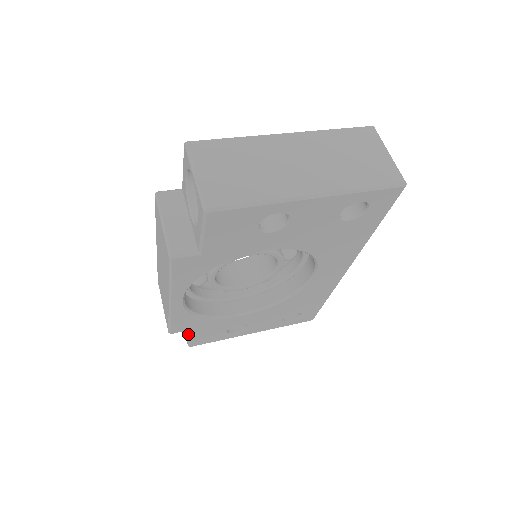
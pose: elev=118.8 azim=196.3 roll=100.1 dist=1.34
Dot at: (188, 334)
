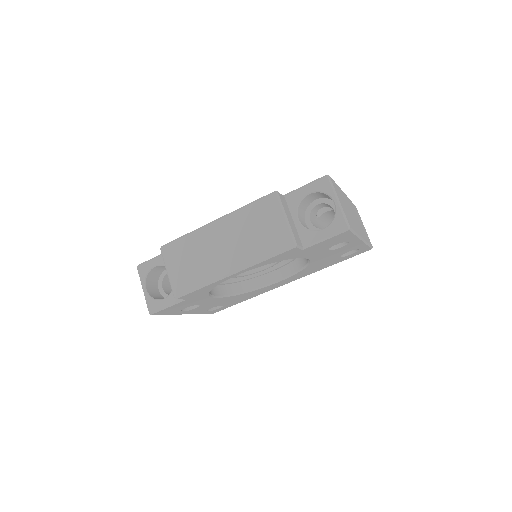
Dot at: (169, 303)
